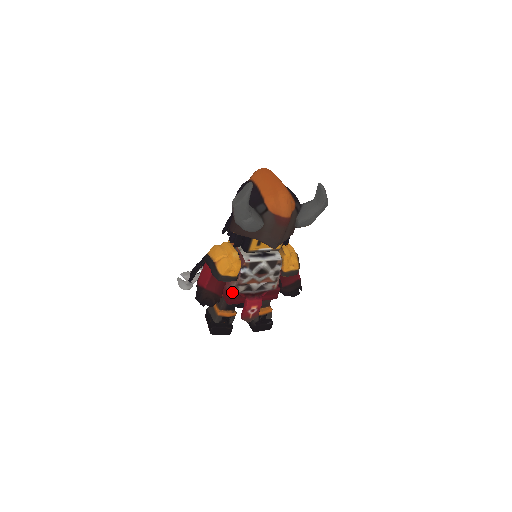
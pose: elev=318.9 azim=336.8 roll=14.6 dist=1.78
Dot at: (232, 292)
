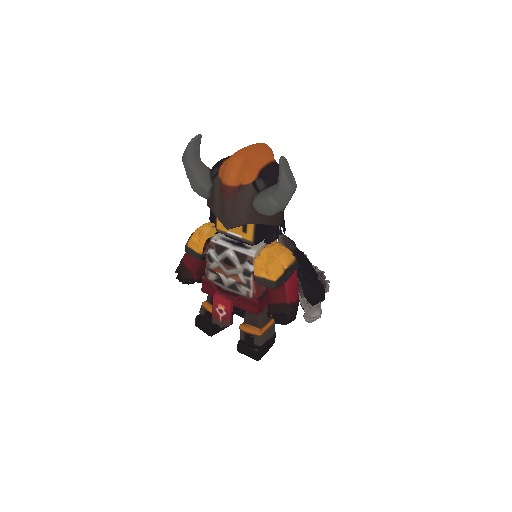
Dot at: (204, 276)
